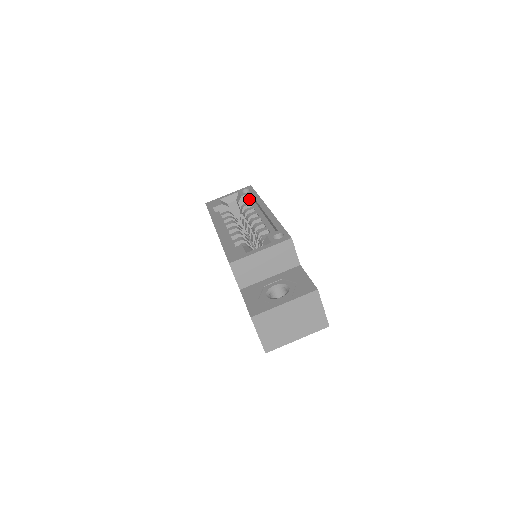
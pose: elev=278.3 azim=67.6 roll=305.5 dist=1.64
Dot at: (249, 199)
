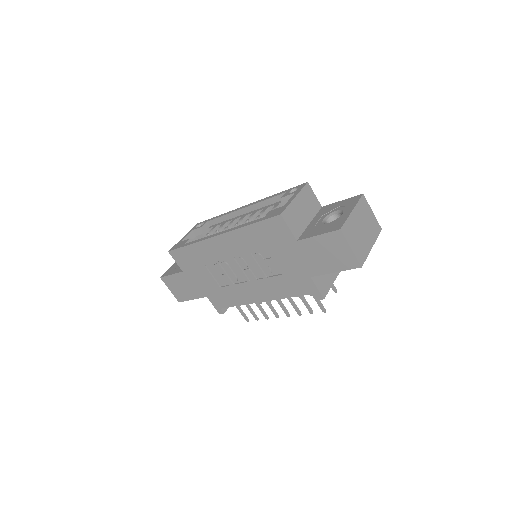
Dot at: (209, 227)
